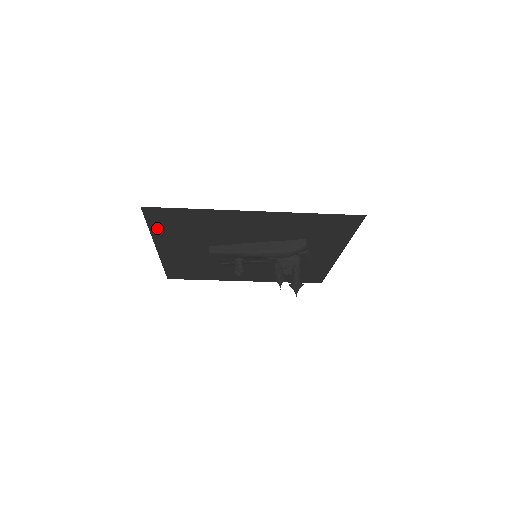
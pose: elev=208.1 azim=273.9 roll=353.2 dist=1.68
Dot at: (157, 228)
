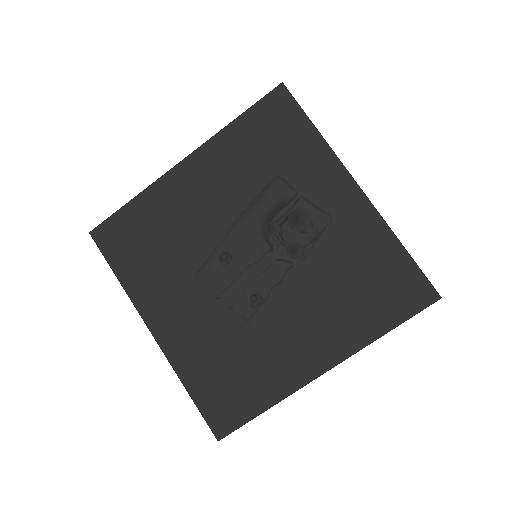
Dot at: (123, 271)
